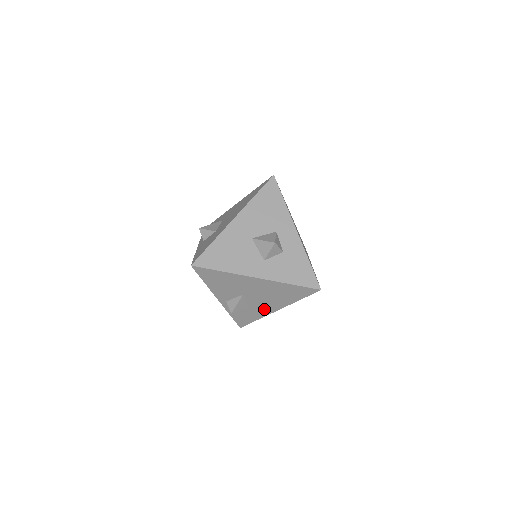
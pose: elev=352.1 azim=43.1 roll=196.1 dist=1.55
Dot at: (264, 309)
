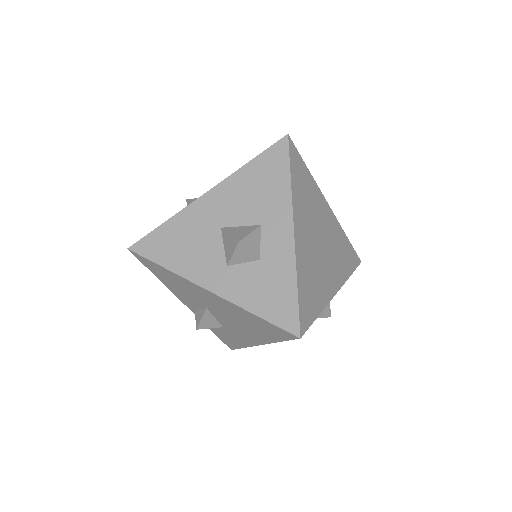
Dot at: (243, 337)
